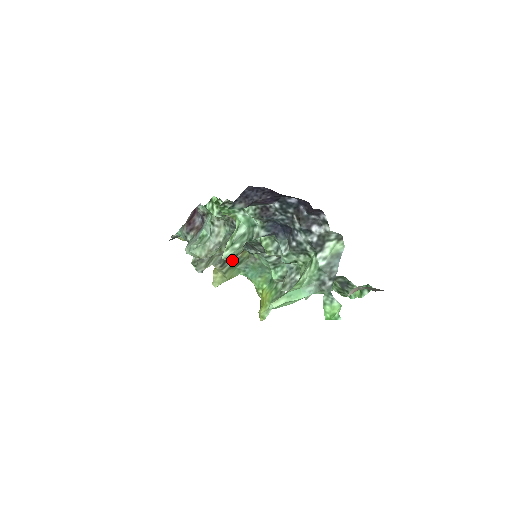
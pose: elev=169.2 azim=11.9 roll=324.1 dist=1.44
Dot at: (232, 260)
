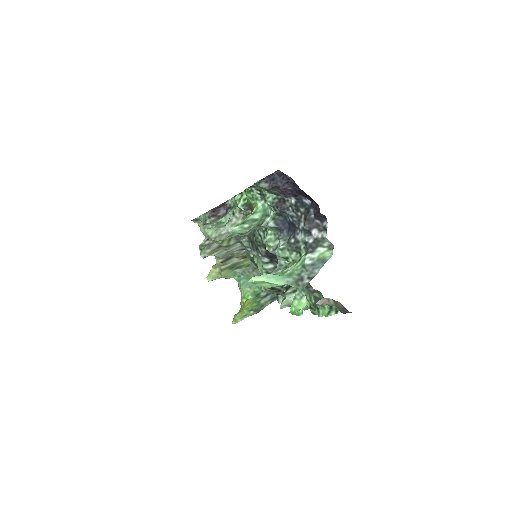
Dot at: (233, 261)
